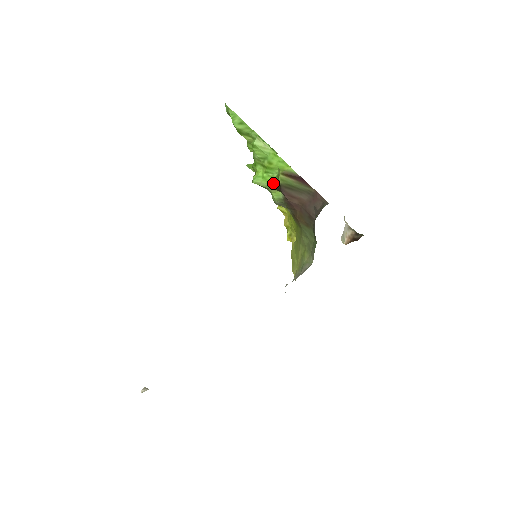
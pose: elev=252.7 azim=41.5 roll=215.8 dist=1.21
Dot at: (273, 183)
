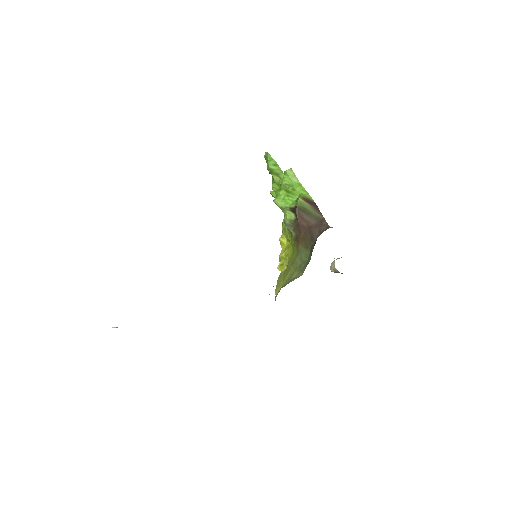
Dot at: (291, 205)
